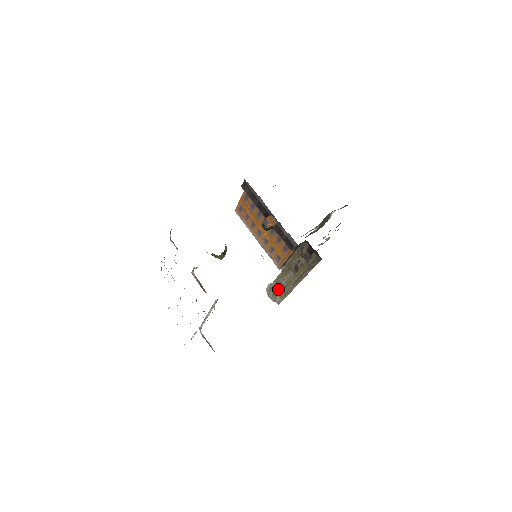
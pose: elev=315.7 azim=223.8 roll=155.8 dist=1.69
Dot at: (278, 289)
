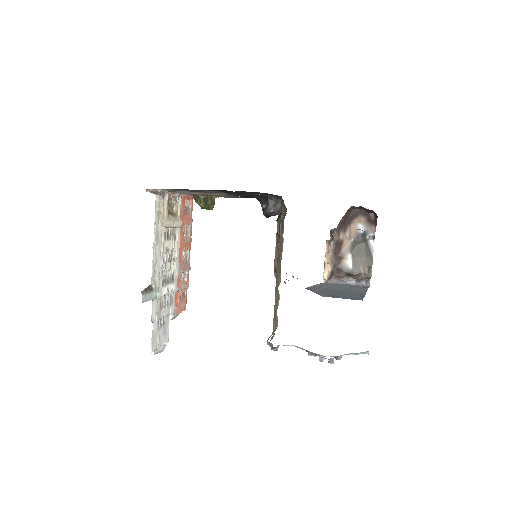
Dot at: (277, 323)
